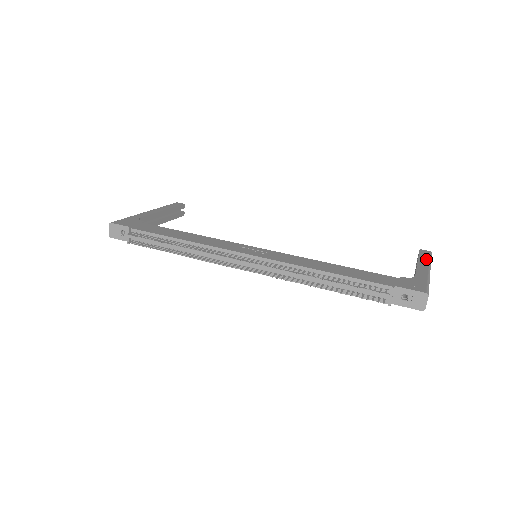
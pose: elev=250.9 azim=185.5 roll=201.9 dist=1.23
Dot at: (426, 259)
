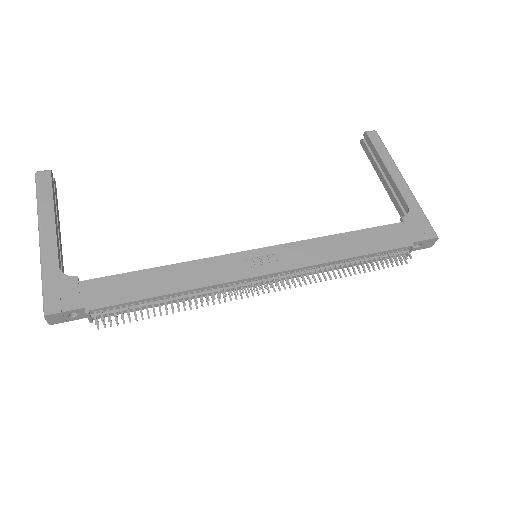
Dot at: (387, 156)
